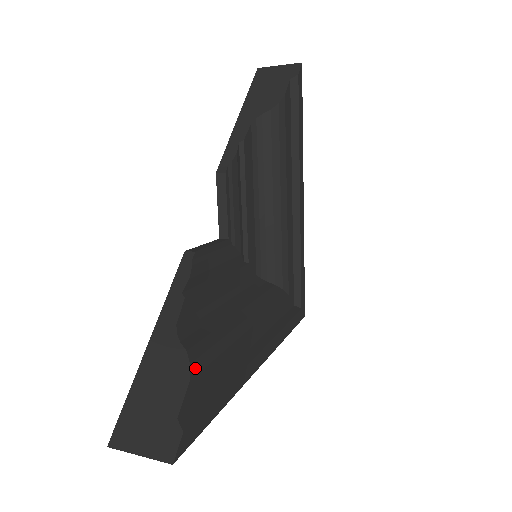
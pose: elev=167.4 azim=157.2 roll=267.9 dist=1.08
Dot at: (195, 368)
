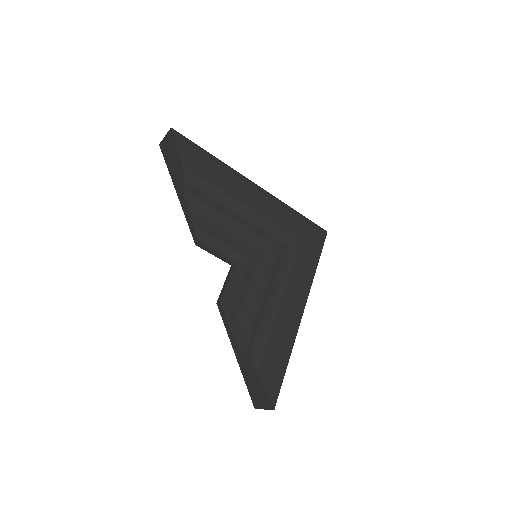
Dot at: (257, 363)
